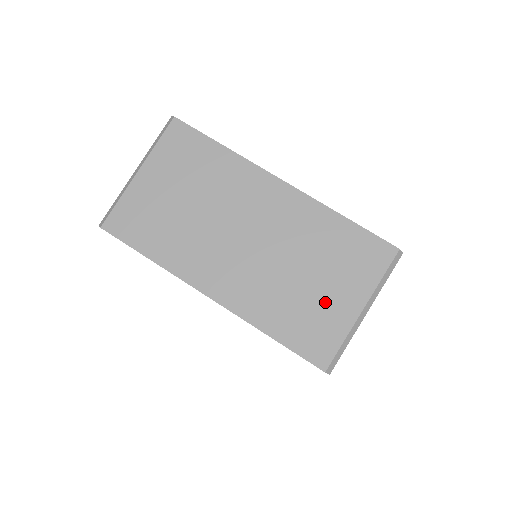
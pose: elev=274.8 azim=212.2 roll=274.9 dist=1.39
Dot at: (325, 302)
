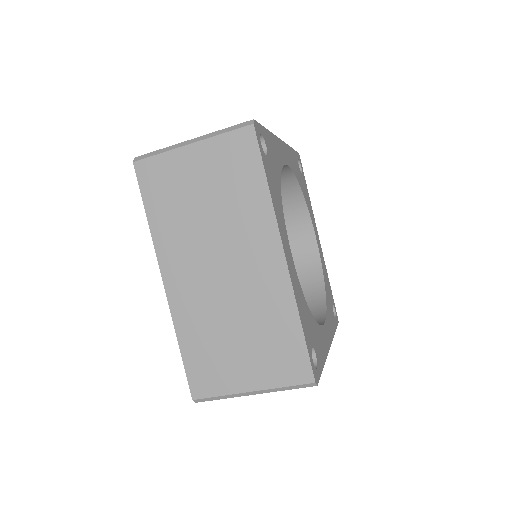
Dot at: (233, 362)
